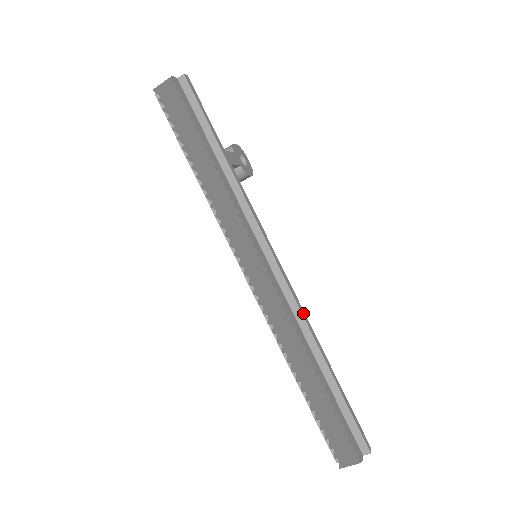
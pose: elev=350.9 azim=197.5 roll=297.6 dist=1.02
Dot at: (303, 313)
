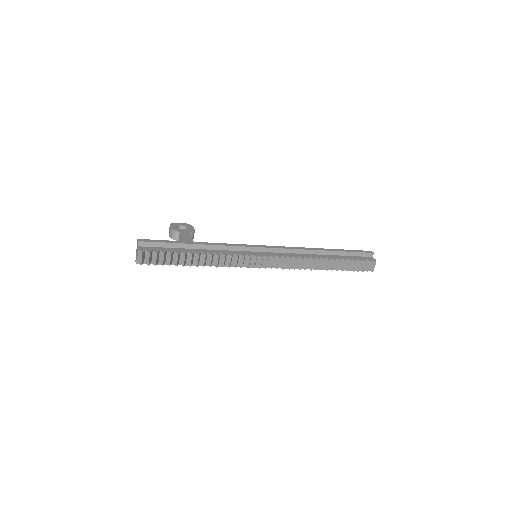
Dot at: (298, 248)
